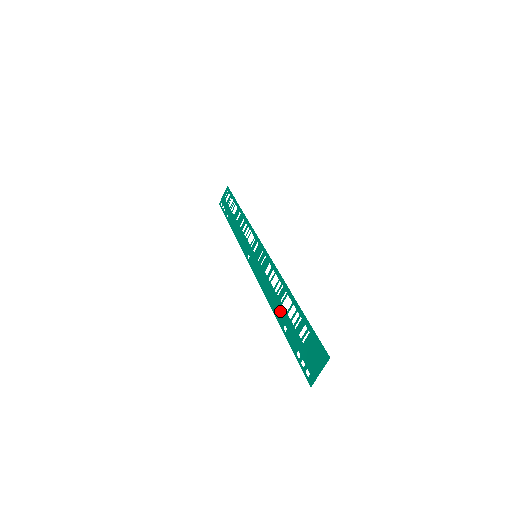
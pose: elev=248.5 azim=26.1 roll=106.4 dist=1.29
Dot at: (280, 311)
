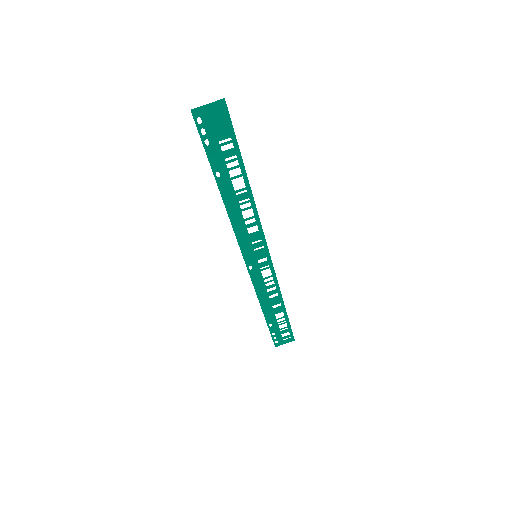
Dot at: (228, 190)
